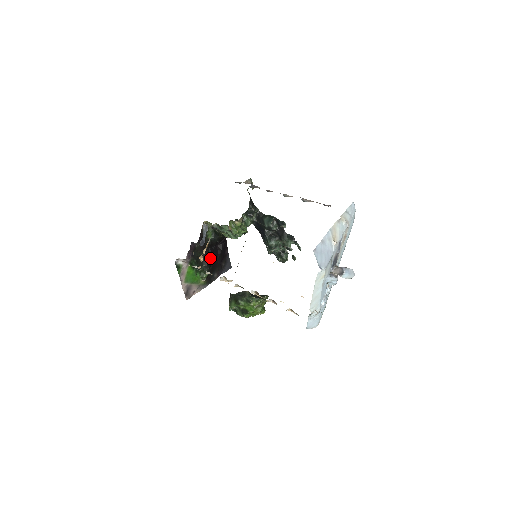
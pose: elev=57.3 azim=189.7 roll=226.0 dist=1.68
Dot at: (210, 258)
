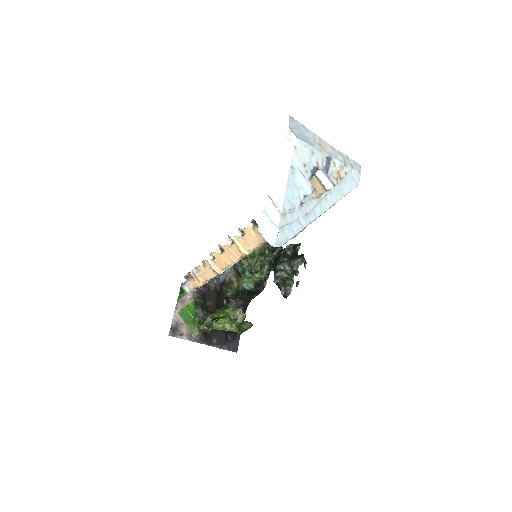
Dot at: occluded
